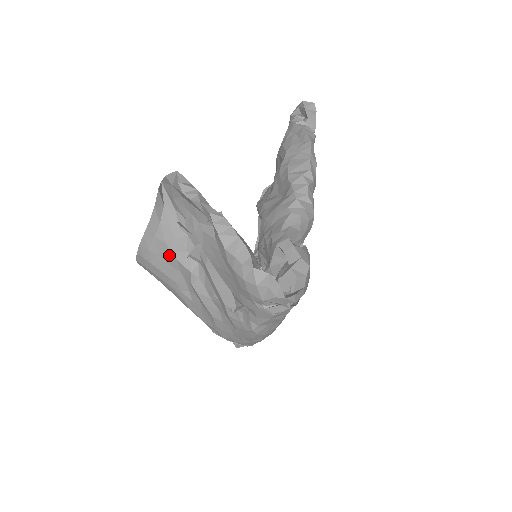
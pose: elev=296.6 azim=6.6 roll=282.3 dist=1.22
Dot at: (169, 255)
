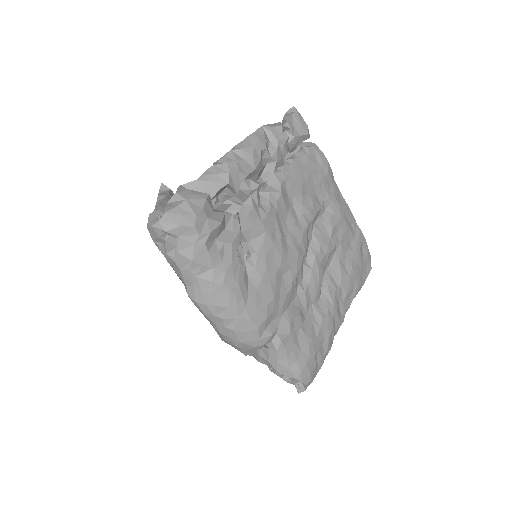
Dot at: occluded
